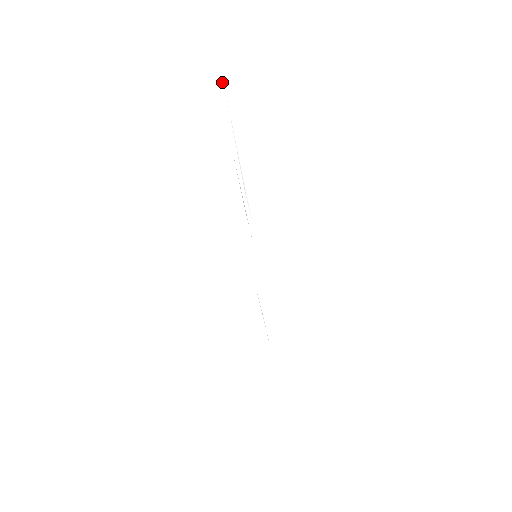
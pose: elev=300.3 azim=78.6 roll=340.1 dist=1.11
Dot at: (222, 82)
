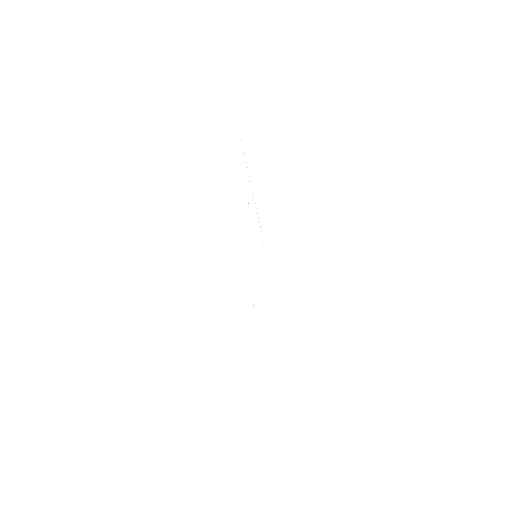
Dot at: (245, 155)
